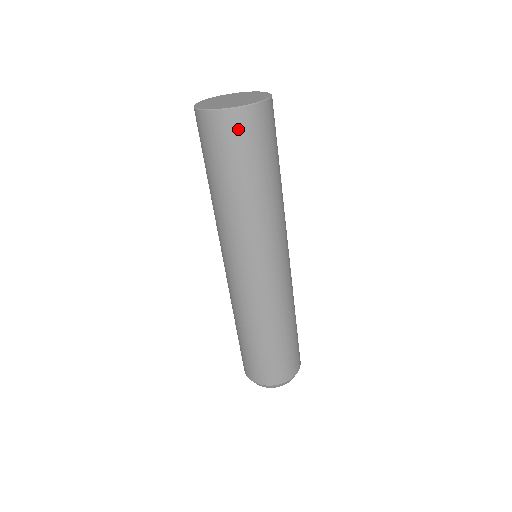
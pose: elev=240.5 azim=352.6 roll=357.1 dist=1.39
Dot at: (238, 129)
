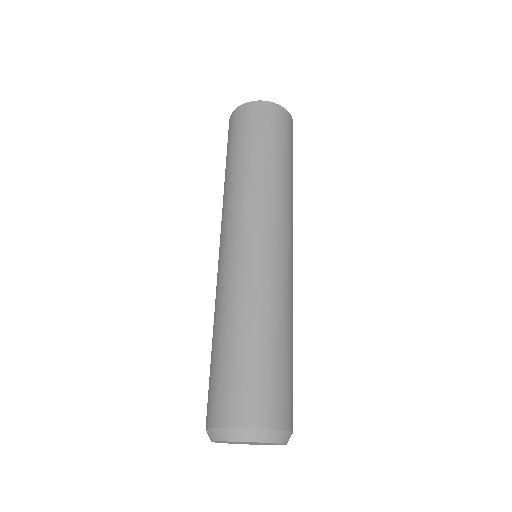
Dot at: (235, 121)
